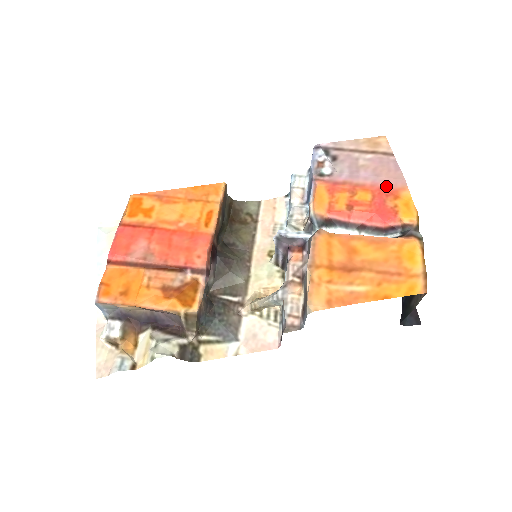
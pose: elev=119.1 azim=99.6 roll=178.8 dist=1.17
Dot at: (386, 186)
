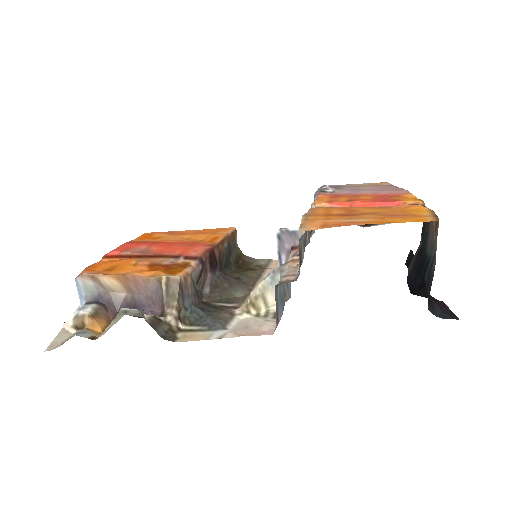
Dot at: (388, 194)
